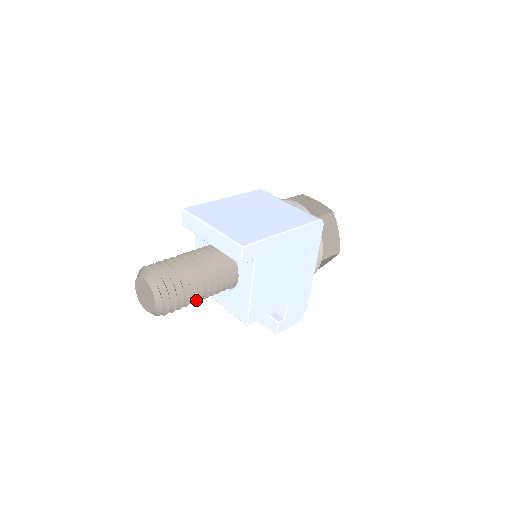
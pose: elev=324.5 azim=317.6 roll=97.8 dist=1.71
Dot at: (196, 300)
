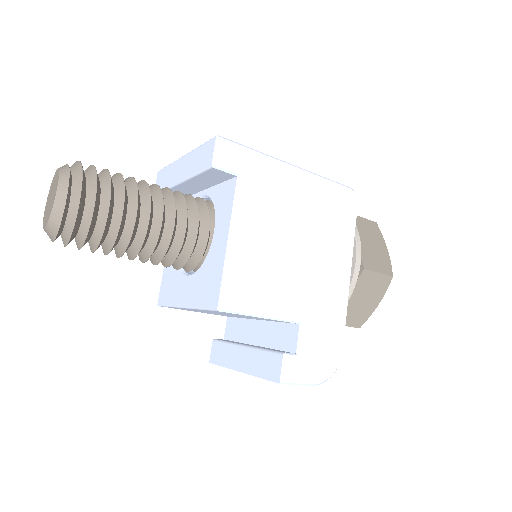
Dot at: (133, 230)
